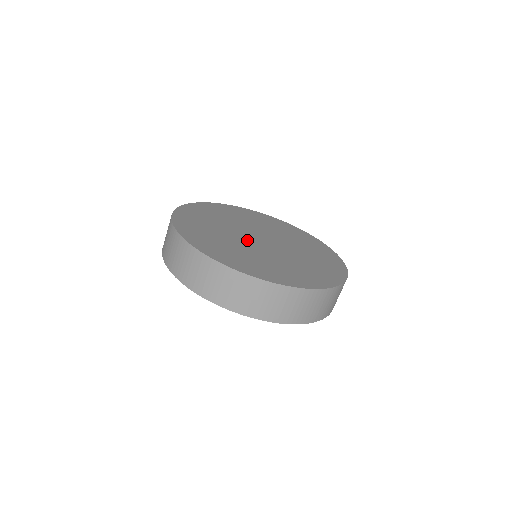
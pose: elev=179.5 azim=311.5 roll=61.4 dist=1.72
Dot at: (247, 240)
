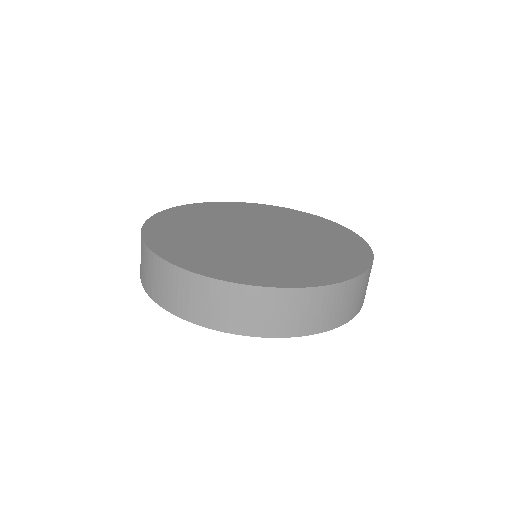
Dot at: (255, 244)
